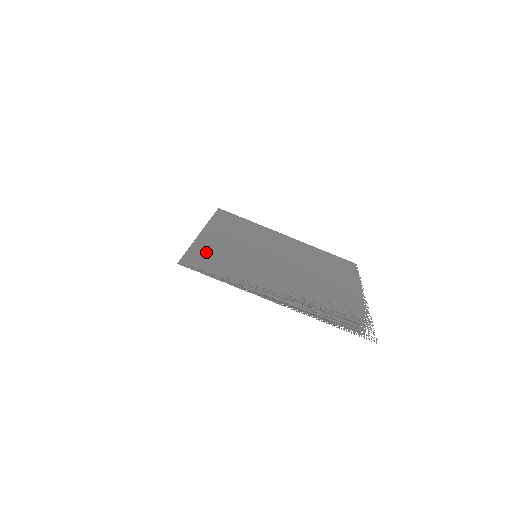
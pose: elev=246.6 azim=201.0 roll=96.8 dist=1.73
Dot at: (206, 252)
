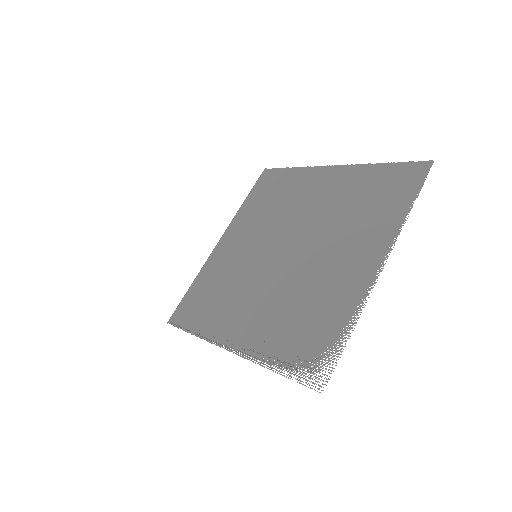
Dot at: (202, 285)
